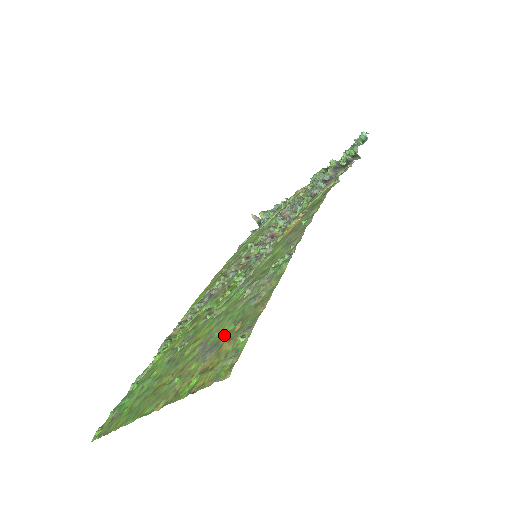
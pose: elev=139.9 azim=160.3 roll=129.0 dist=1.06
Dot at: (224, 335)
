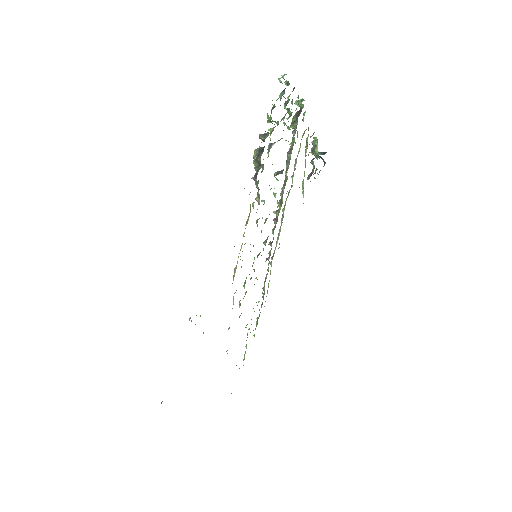
Dot at: occluded
